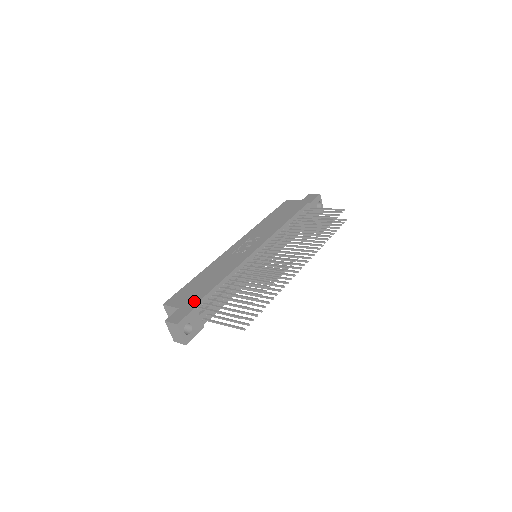
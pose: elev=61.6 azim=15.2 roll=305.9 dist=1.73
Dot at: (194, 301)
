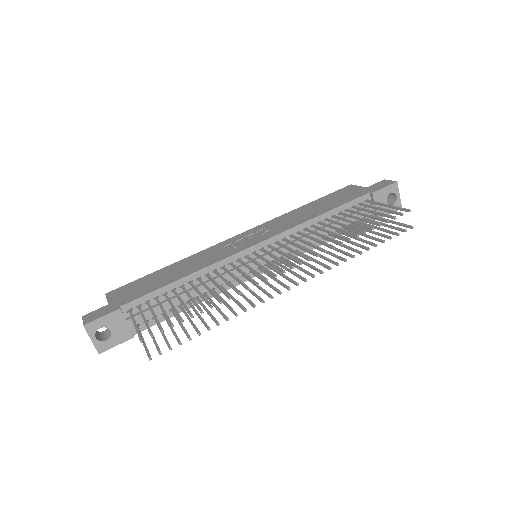
Dot at: (127, 300)
